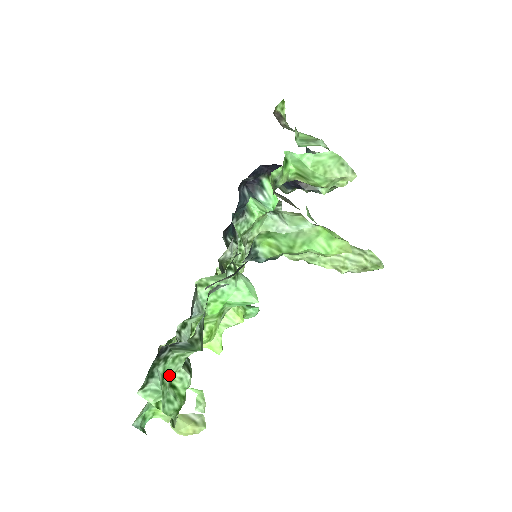
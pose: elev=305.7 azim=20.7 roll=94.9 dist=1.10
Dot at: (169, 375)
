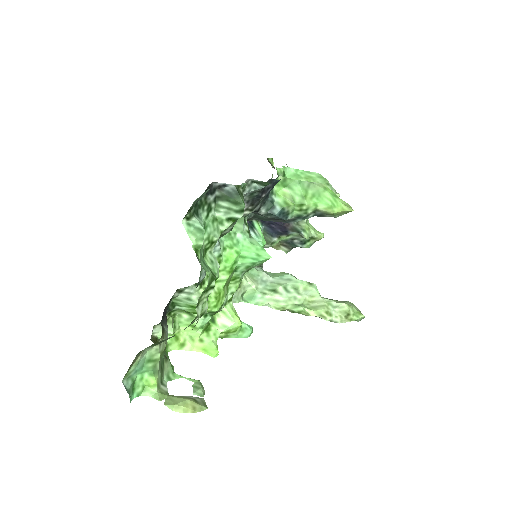
Dot at: (207, 236)
